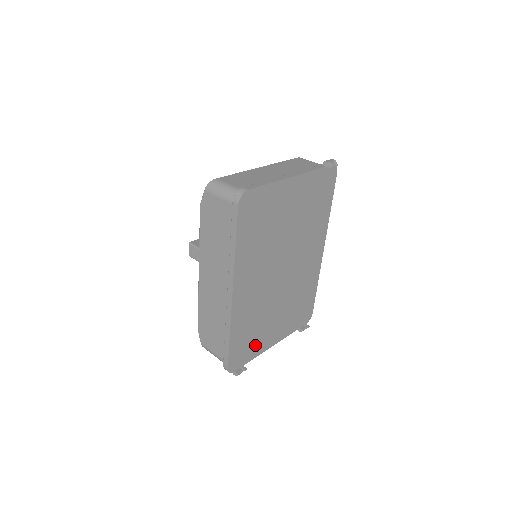
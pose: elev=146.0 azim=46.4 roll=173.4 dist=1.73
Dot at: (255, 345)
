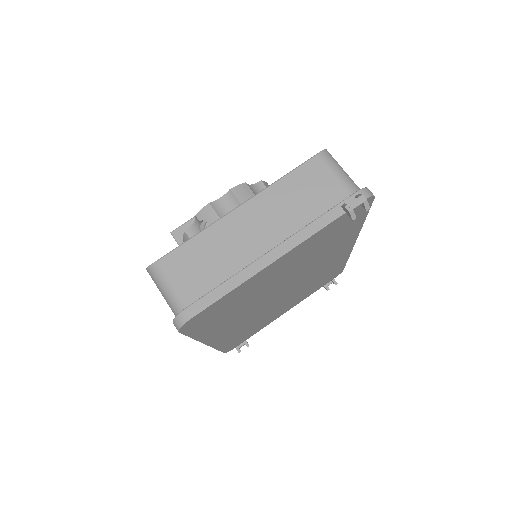
Dot at: (258, 328)
